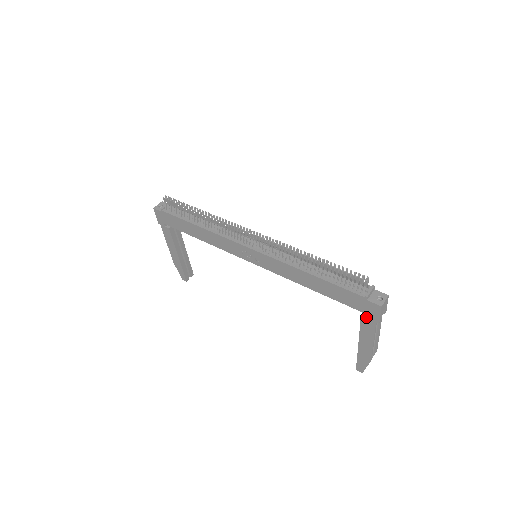
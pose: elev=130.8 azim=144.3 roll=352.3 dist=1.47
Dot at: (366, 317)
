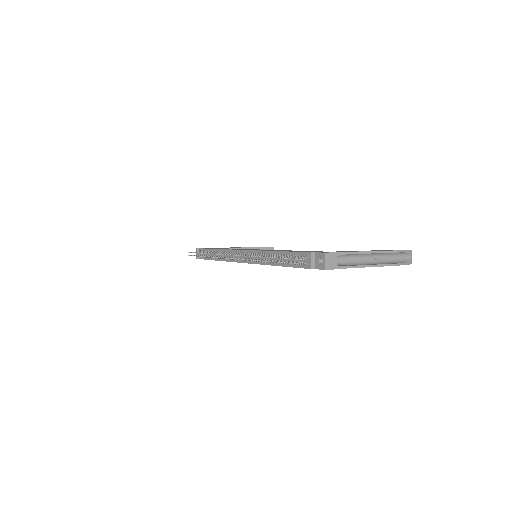
Dot at: occluded
